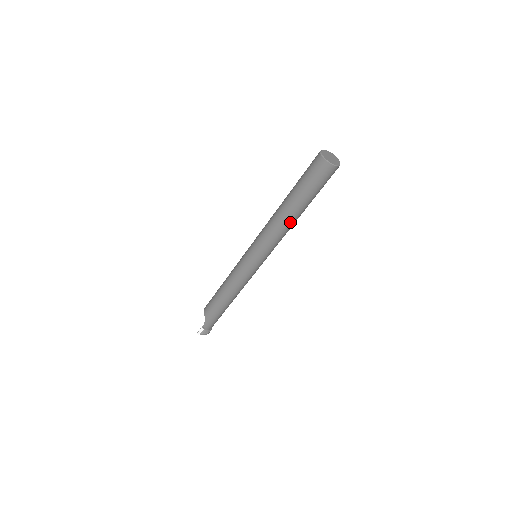
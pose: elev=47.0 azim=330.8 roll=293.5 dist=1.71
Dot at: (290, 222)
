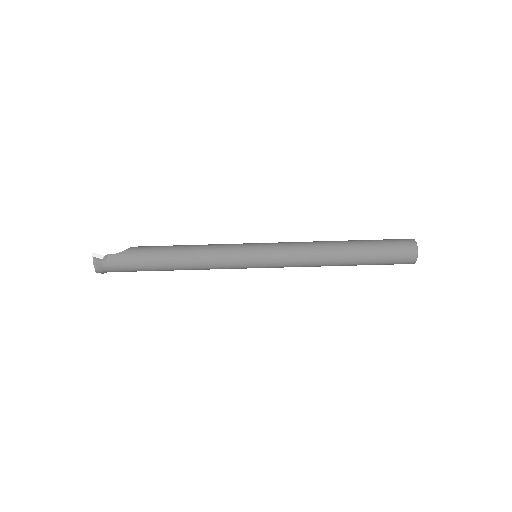
Dot at: (331, 256)
